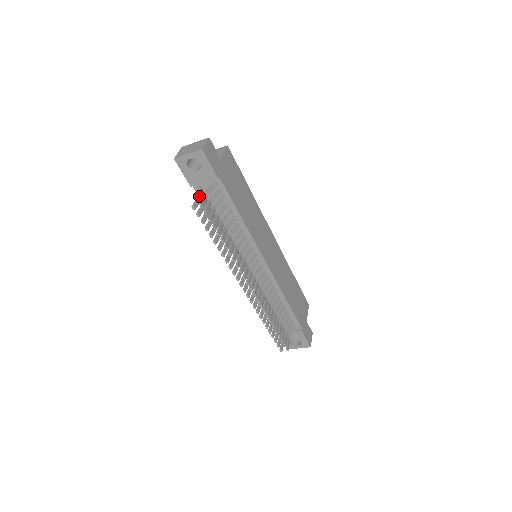
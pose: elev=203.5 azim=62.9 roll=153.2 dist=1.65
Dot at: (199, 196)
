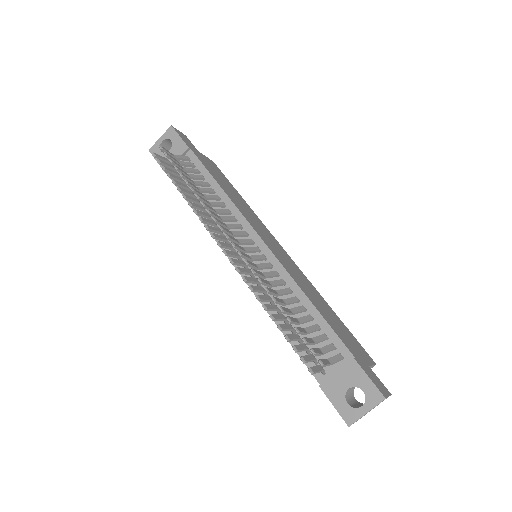
Dot at: (166, 158)
